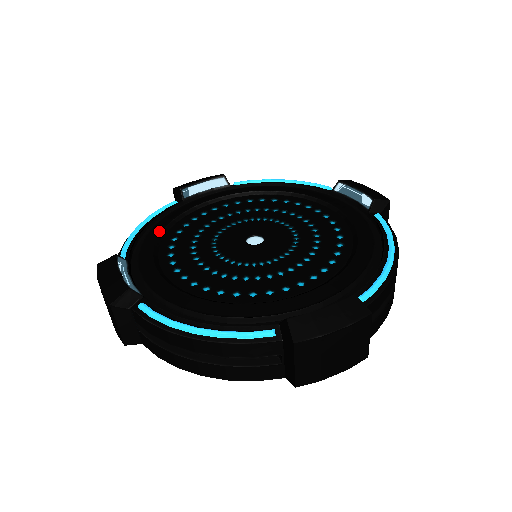
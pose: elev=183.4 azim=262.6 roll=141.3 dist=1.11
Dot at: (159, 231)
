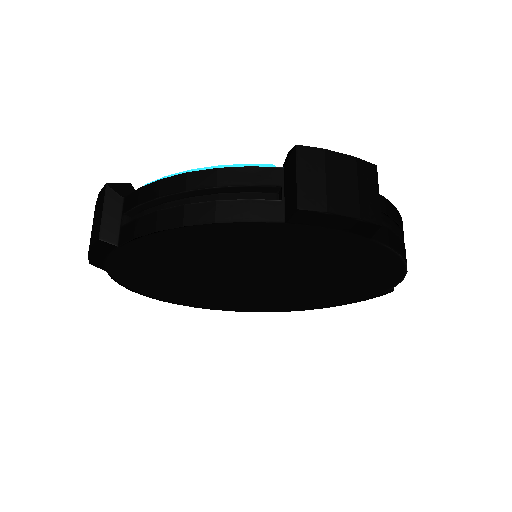
Dot at: occluded
